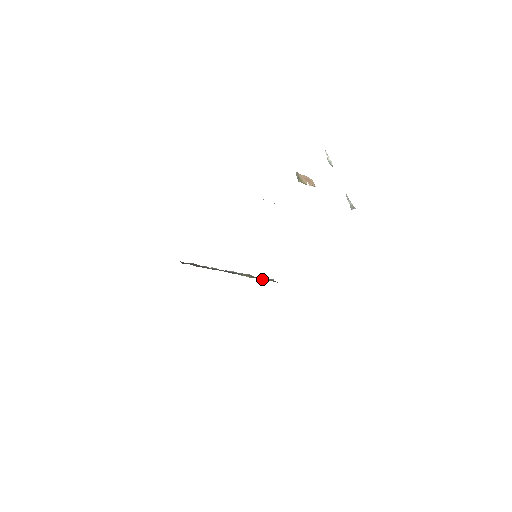
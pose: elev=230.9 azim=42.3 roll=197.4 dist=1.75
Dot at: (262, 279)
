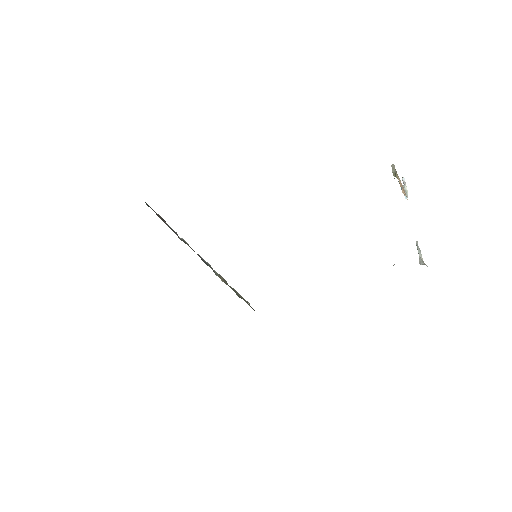
Dot at: (238, 294)
